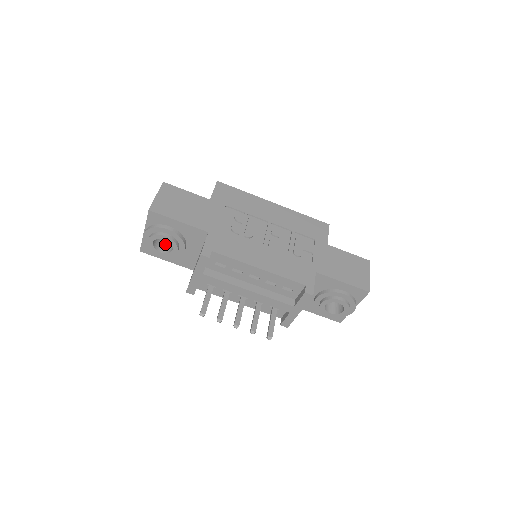
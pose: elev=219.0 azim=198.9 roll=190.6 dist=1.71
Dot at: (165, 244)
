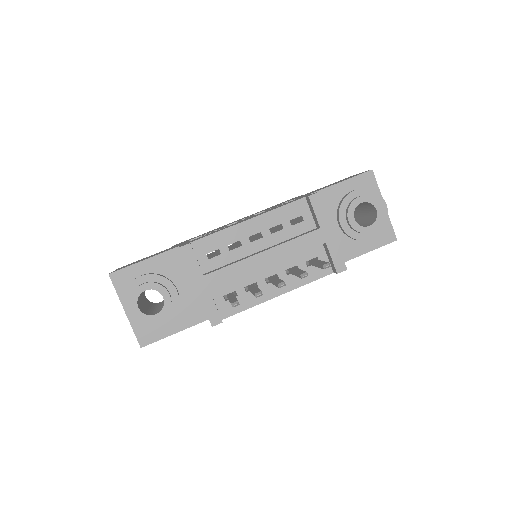
Dot at: (157, 311)
